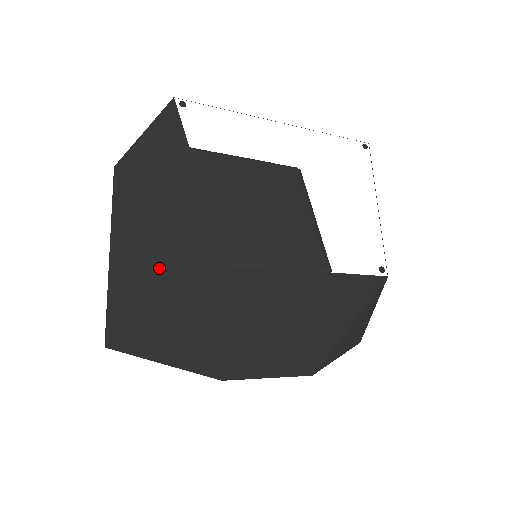
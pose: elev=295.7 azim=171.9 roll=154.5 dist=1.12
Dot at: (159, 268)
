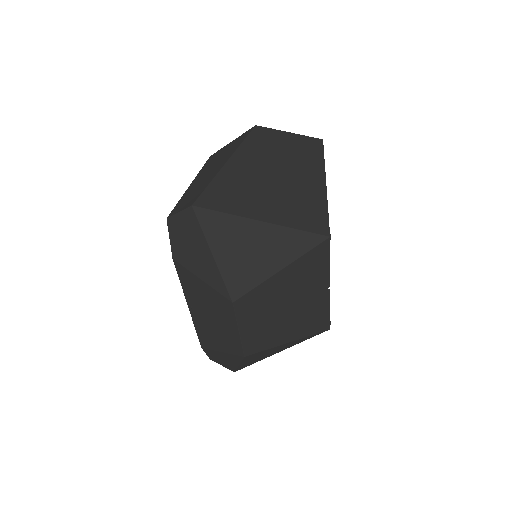
Dot at: (275, 201)
